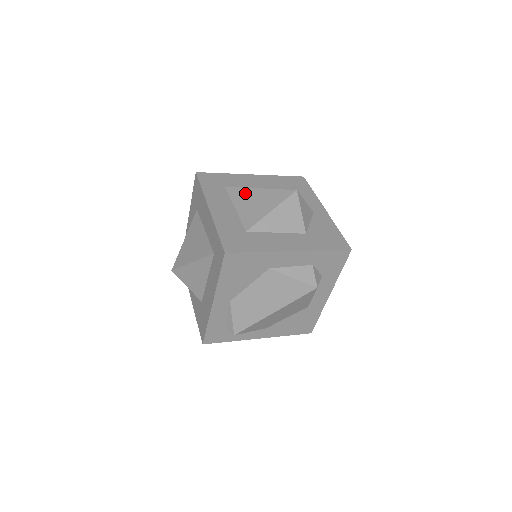
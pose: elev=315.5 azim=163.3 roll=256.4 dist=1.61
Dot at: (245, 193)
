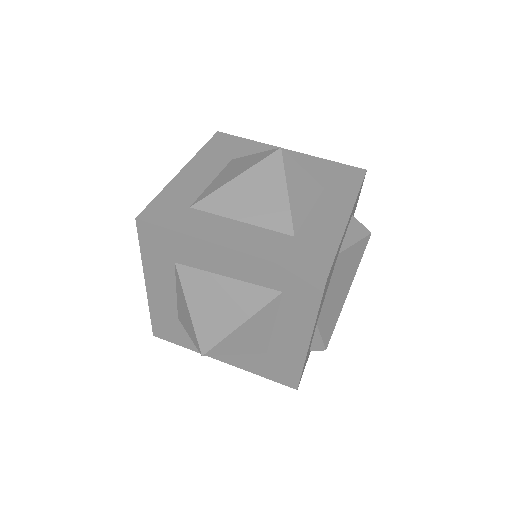
Dot at: (227, 195)
